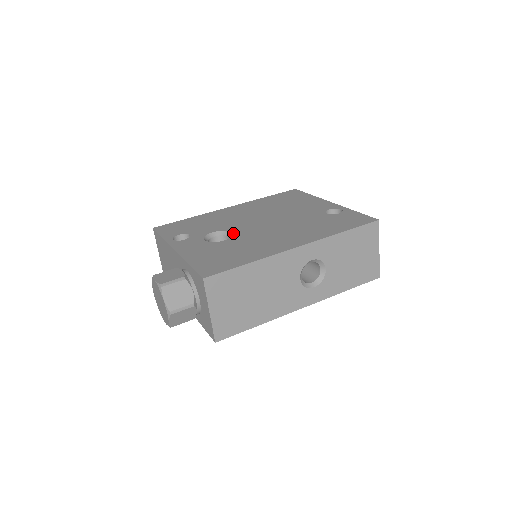
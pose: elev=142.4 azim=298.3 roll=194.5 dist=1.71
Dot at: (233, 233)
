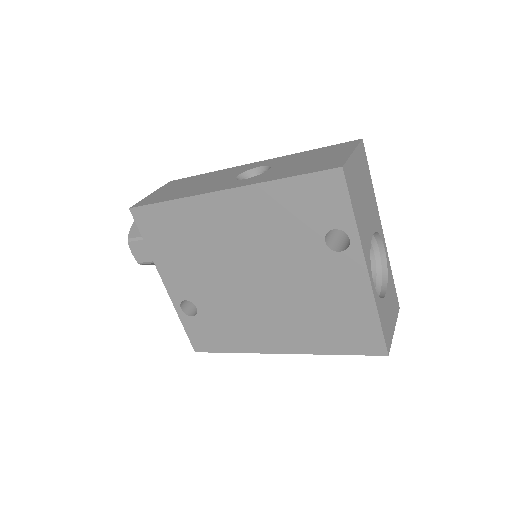
Dot at: occluded
